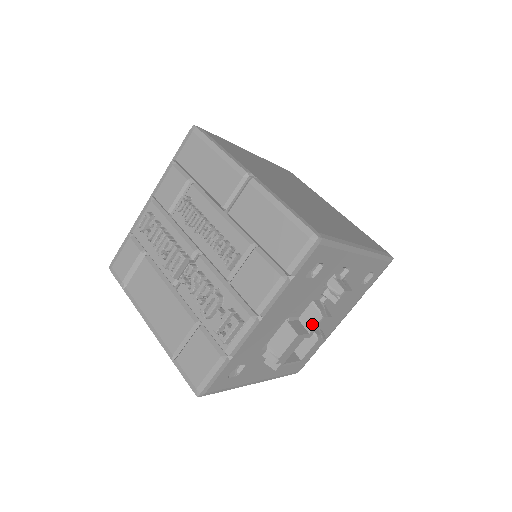
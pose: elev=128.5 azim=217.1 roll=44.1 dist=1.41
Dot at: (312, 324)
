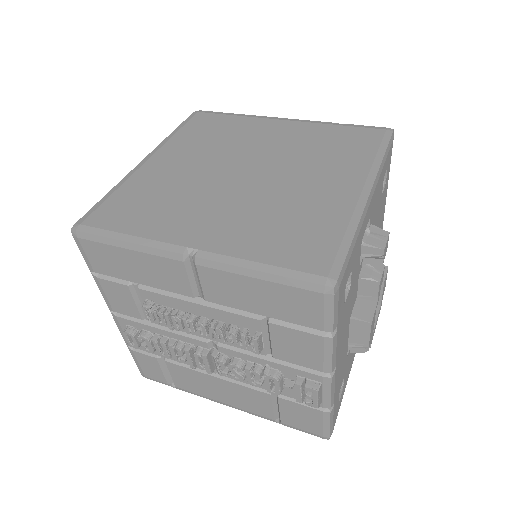
Dot at: (373, 294)
